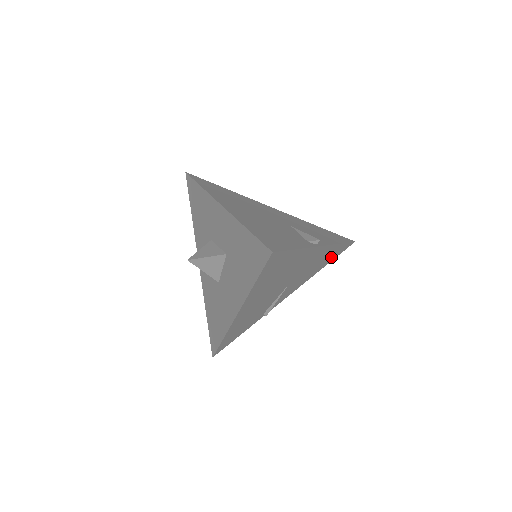
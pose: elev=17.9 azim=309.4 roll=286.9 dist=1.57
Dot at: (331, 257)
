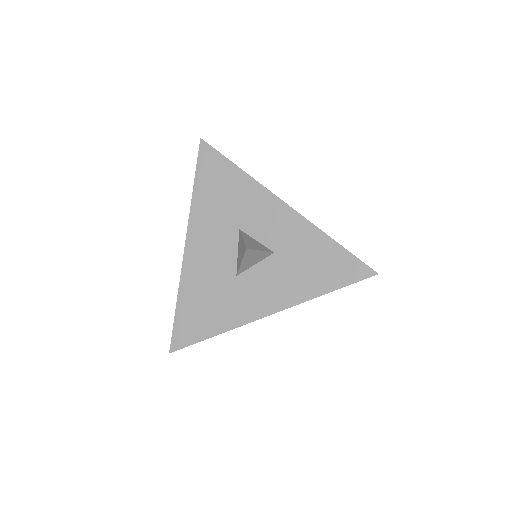
Dot at: occluded
